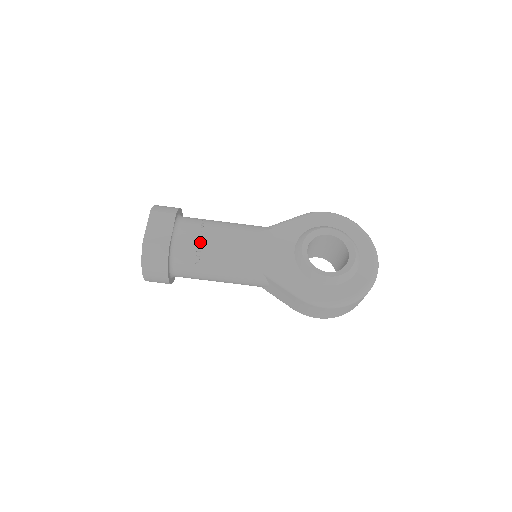
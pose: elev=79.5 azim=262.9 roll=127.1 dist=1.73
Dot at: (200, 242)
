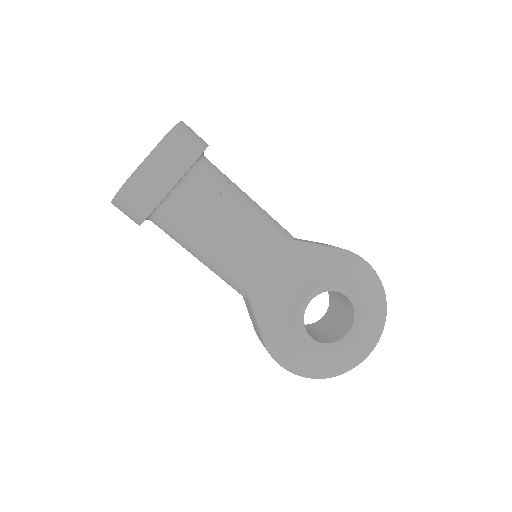
Dot at: (199, 219)
